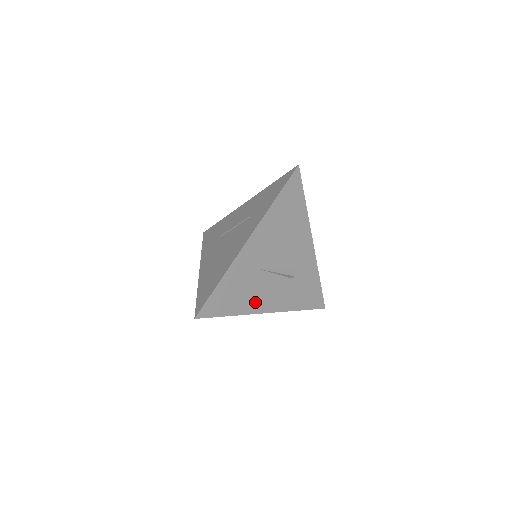
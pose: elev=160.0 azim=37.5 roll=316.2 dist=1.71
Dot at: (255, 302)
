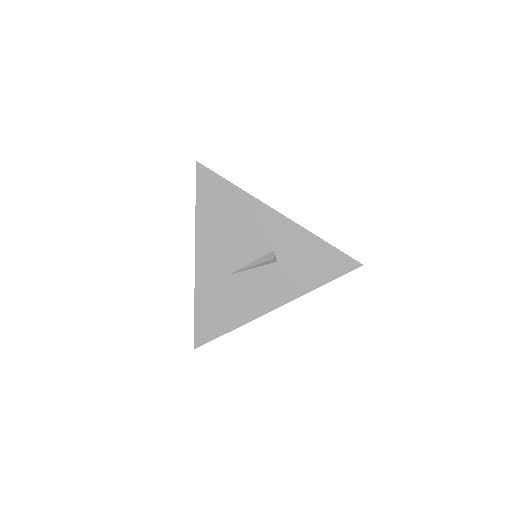
Dot at: (249, 306)
